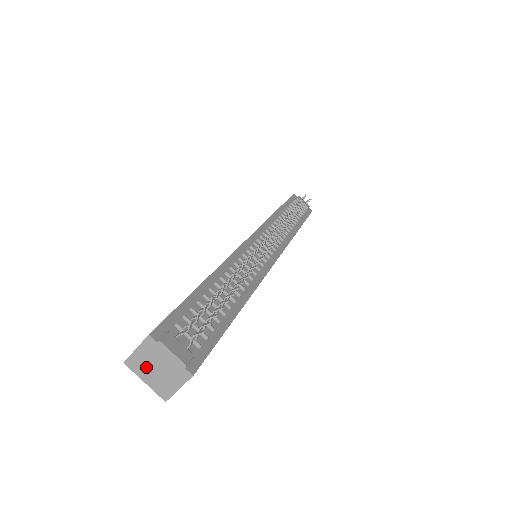
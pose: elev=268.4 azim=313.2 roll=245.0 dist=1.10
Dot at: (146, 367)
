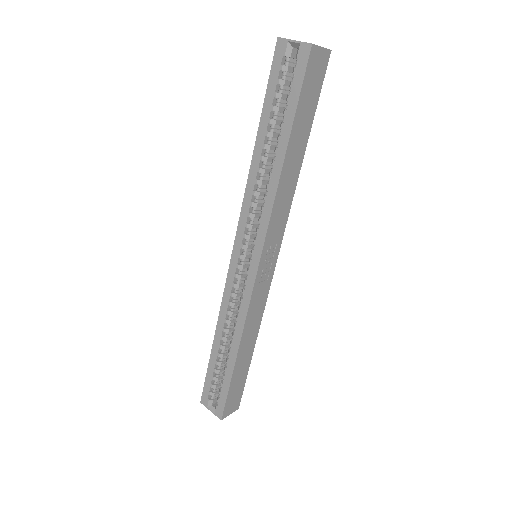
Dot at: occluded
